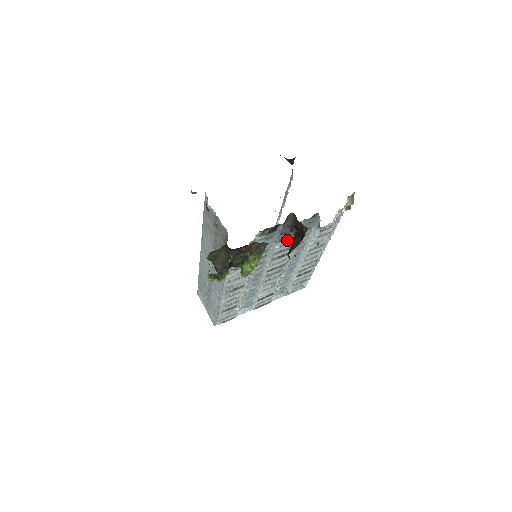
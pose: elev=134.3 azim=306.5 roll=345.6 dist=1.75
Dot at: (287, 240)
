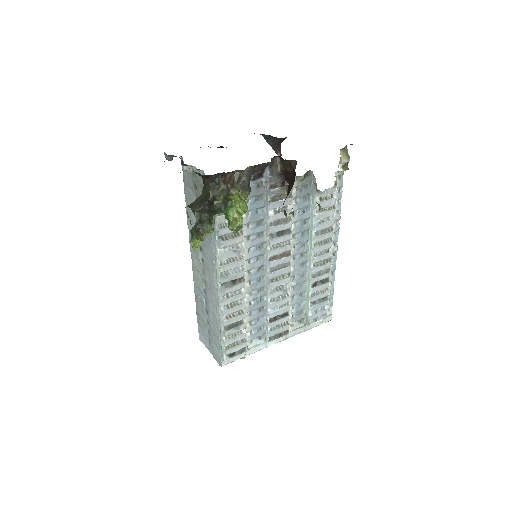
Dot at: (281, 203)
